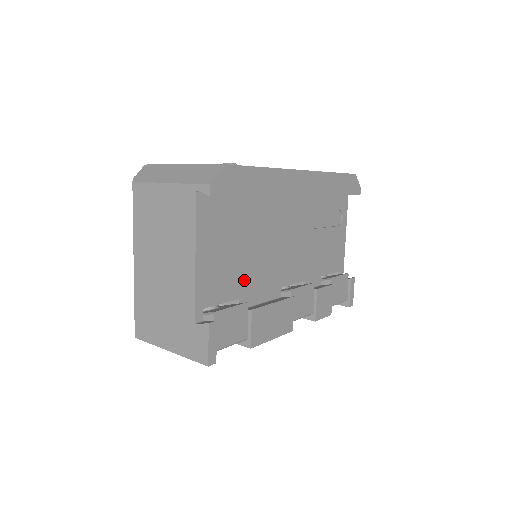
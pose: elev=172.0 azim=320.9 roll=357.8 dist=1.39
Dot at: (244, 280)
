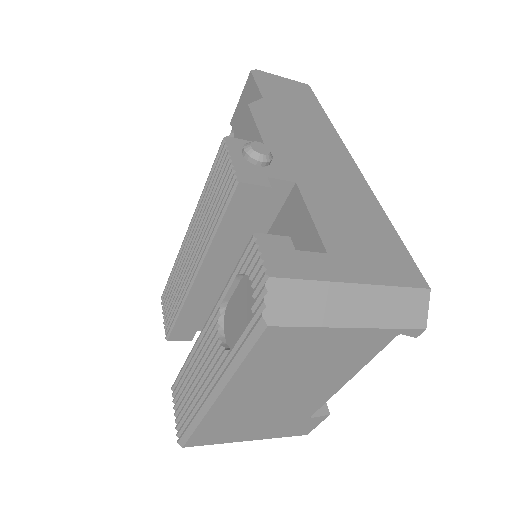
Dot at: occluded
